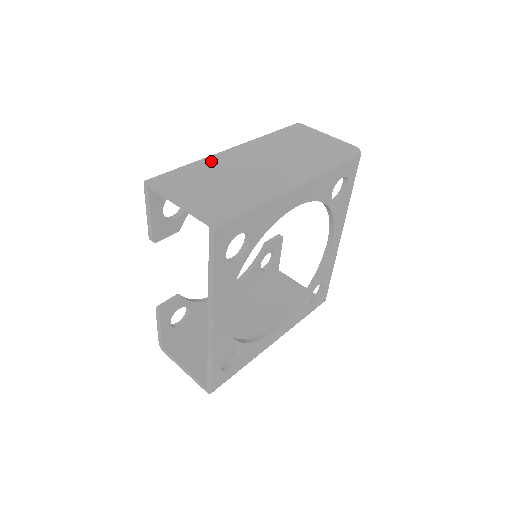
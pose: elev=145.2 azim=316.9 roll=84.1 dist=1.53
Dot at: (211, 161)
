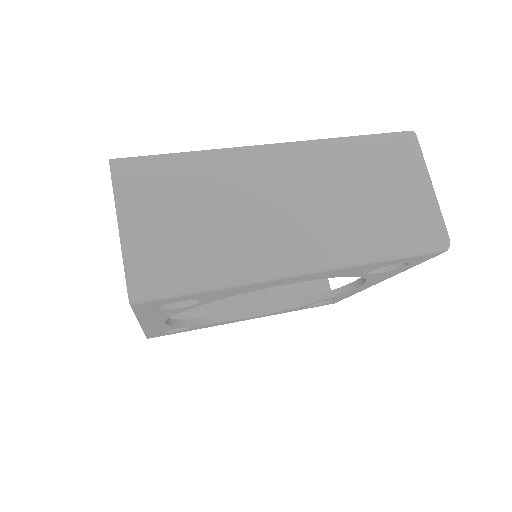
Dot at: (221, 165)
